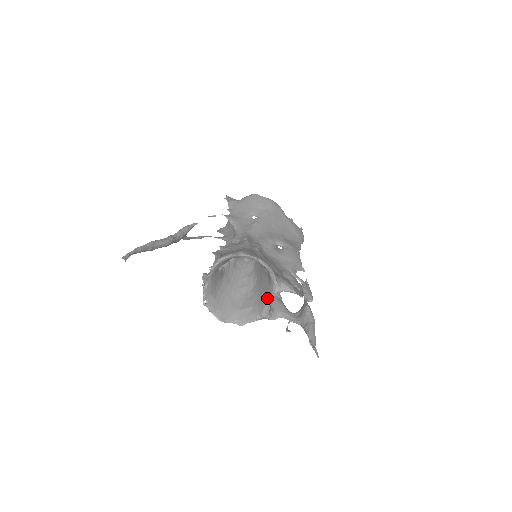
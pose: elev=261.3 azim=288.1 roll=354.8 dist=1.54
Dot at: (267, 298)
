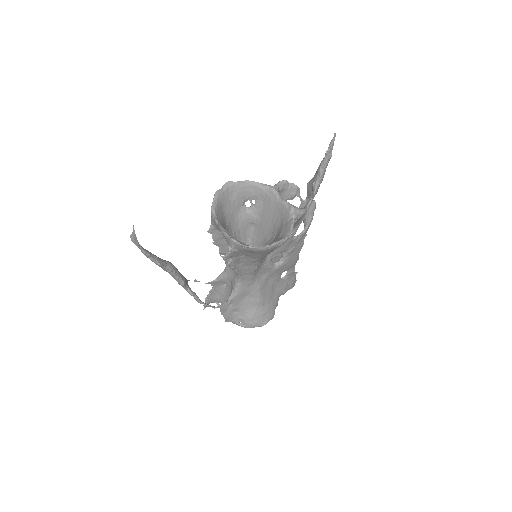
Dot at: (278, 203)
